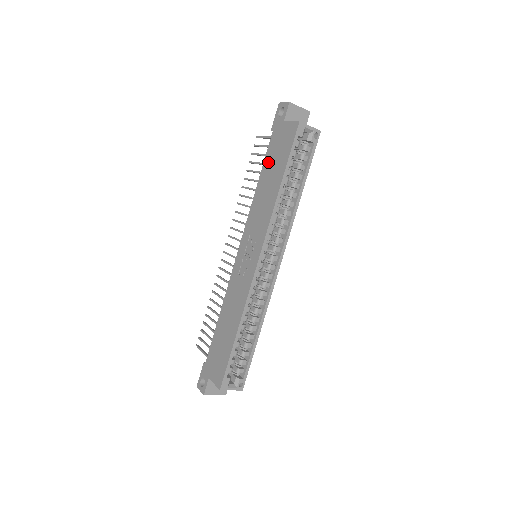
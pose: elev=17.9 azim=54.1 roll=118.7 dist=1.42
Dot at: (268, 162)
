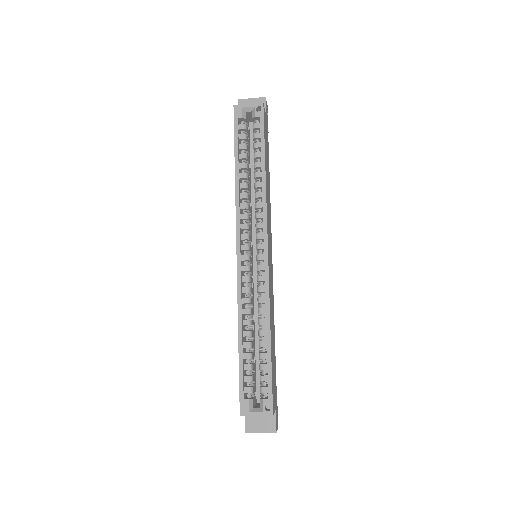
Dot at: occluded
